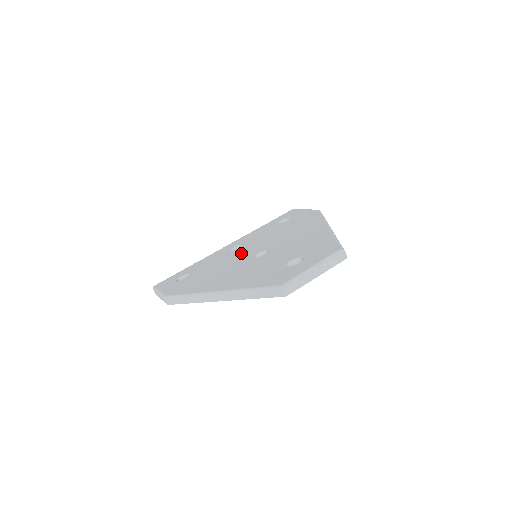
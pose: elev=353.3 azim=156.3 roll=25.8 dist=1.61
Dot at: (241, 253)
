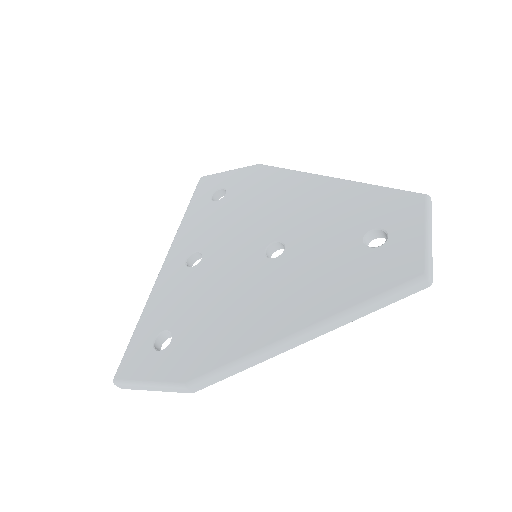
Dot at: (227, 262)
